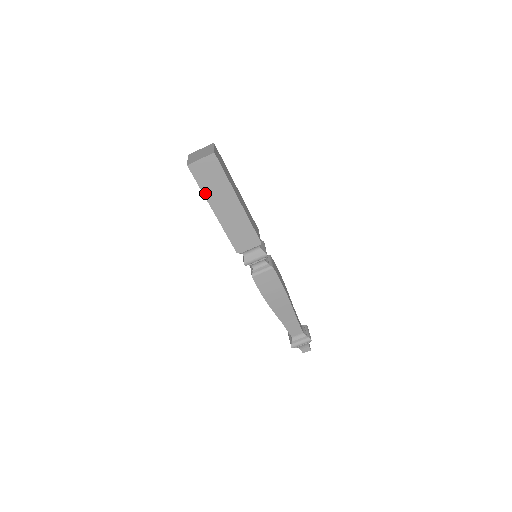
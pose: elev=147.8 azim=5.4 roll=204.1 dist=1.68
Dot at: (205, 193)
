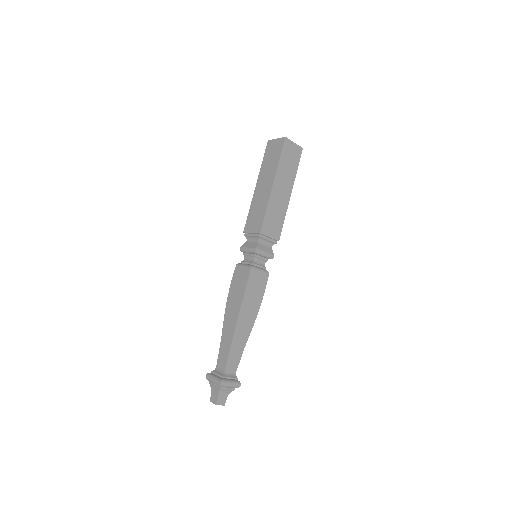
Dot at: (262, 167)
